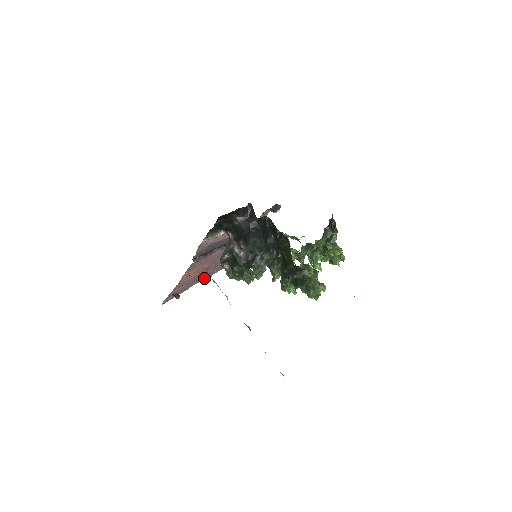
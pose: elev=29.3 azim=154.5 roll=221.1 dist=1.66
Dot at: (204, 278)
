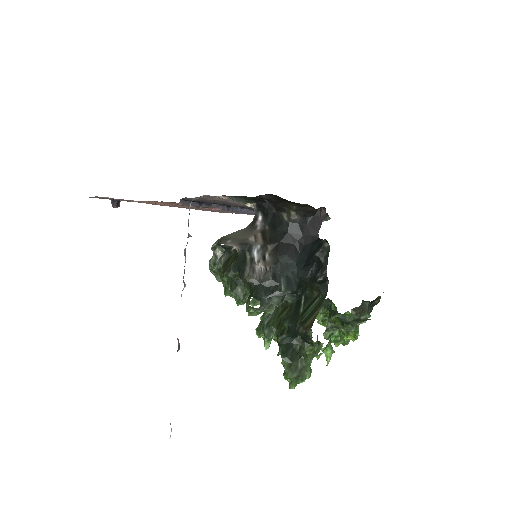
Dot at: occluded
